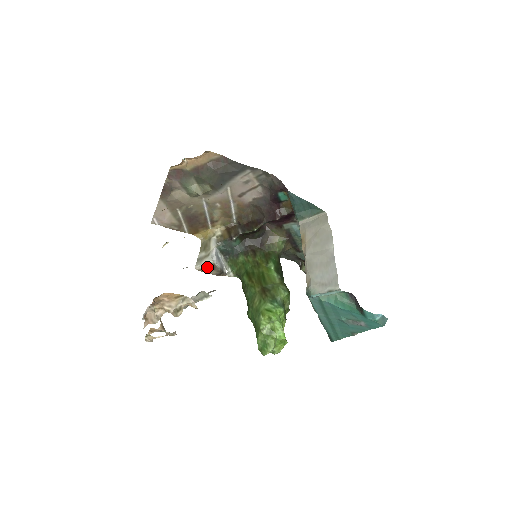
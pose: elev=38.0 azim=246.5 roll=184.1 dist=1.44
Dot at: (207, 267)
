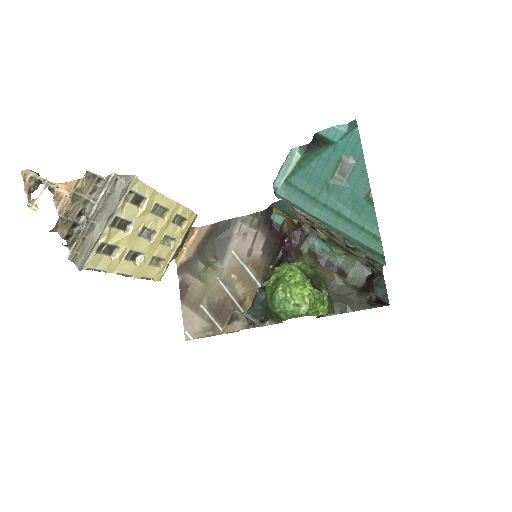
Dot at: (229, 321)
